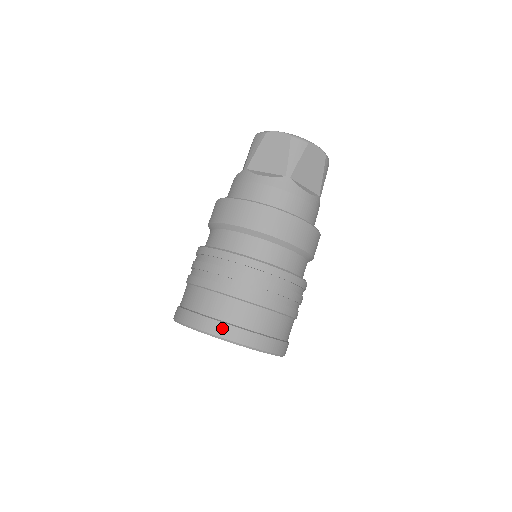
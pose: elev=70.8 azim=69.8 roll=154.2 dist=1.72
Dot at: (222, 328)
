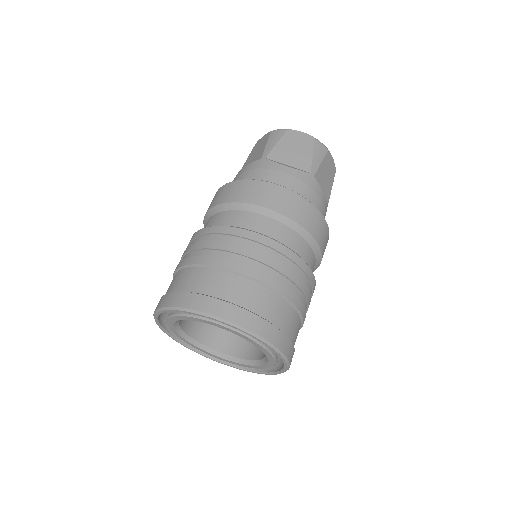
Dot at: (246, 317)
